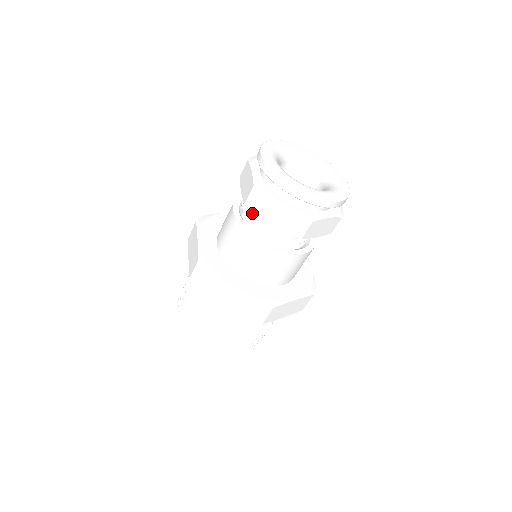
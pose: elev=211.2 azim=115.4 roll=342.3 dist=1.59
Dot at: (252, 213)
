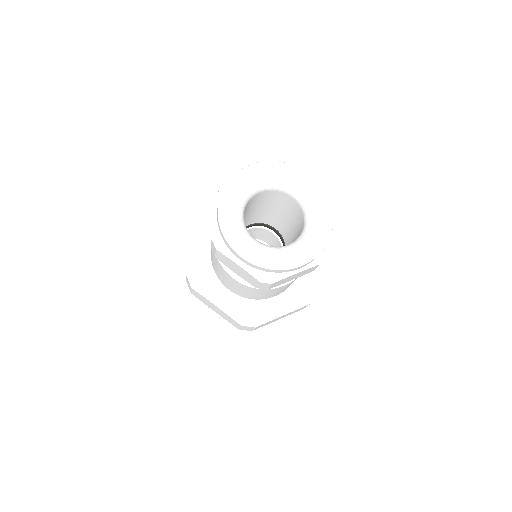
Dot at: occluded
